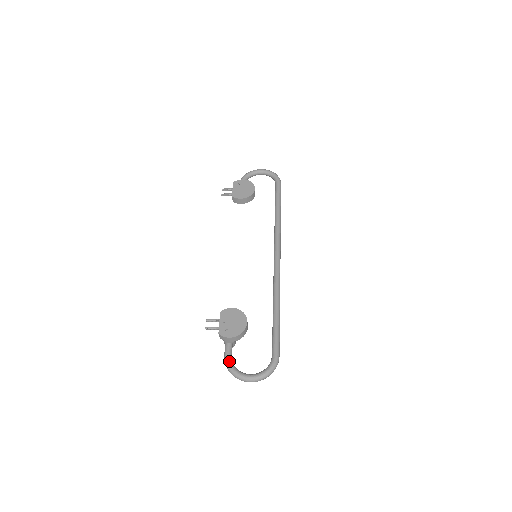
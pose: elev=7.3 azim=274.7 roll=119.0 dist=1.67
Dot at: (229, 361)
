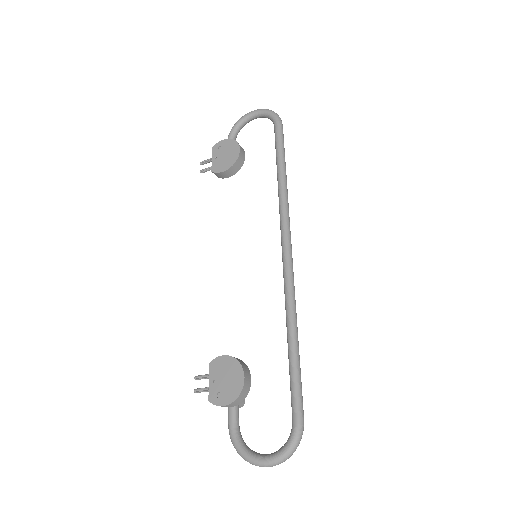
Dot at: (233, 436)
